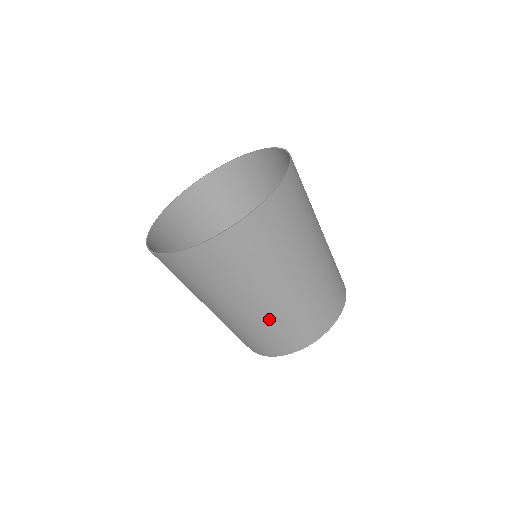
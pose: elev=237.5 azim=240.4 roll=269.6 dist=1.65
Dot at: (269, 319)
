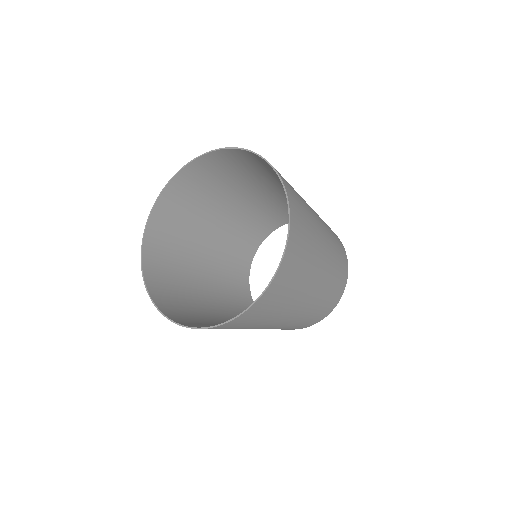
Dot at: (321, 295)
